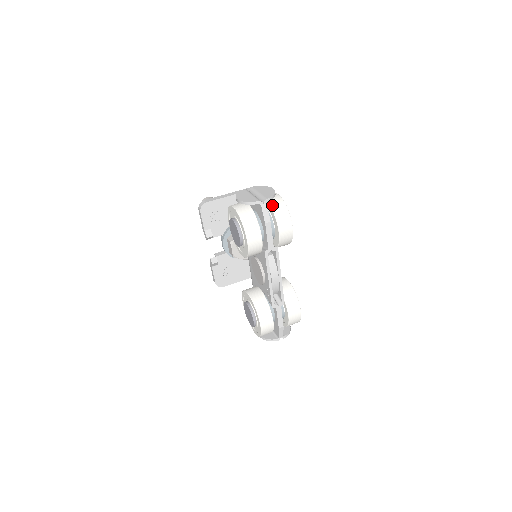
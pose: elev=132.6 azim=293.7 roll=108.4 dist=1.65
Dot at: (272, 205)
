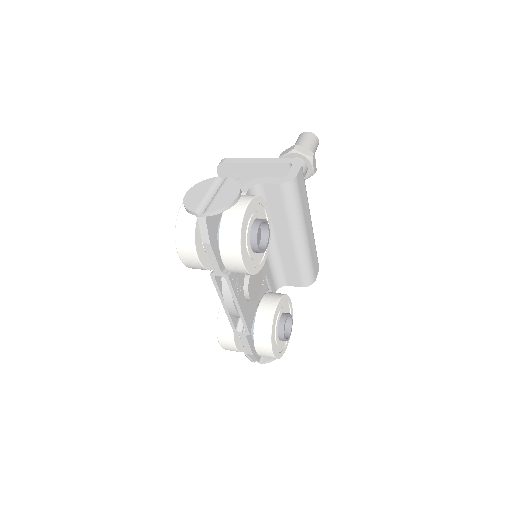
Dot at: (223, 220)
